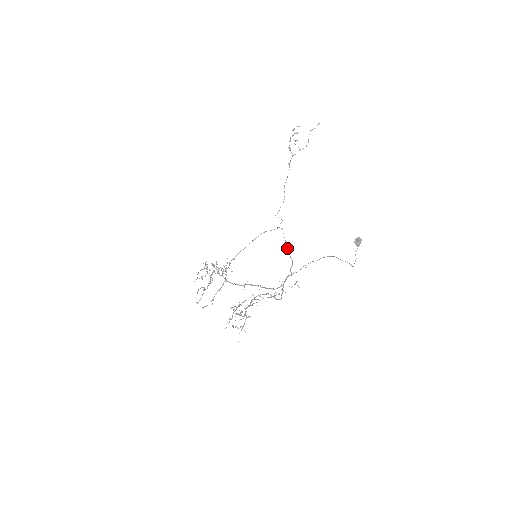
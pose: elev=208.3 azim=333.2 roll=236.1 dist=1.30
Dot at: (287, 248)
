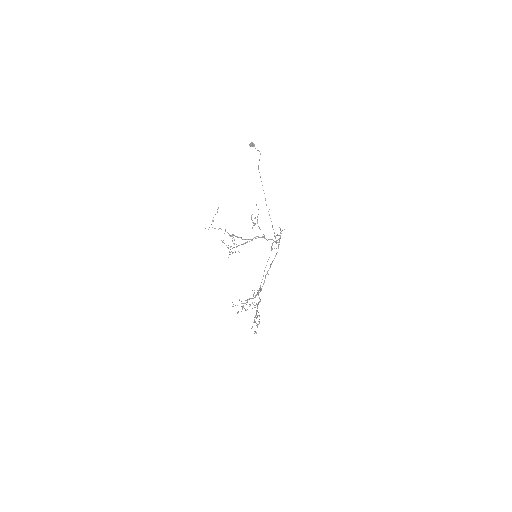
Dot at: occluded
